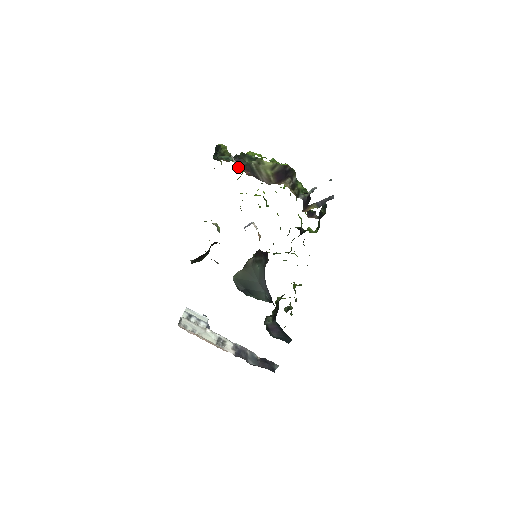
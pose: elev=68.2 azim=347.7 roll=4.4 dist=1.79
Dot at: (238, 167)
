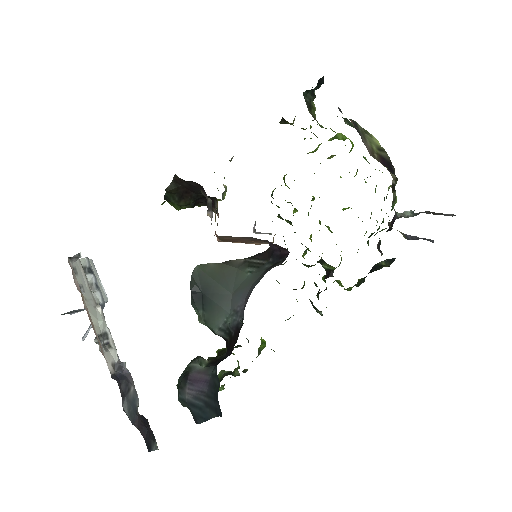
Dot at: occluded
